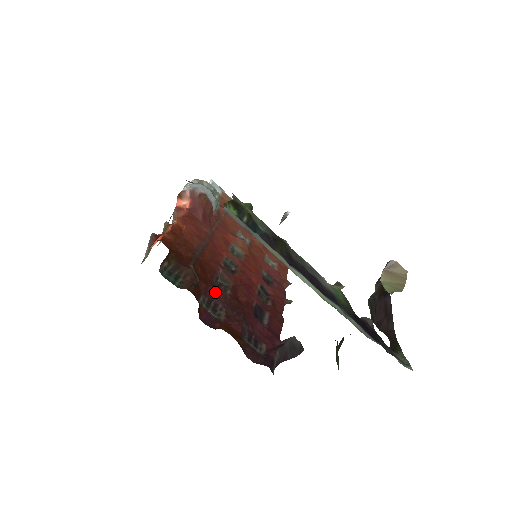
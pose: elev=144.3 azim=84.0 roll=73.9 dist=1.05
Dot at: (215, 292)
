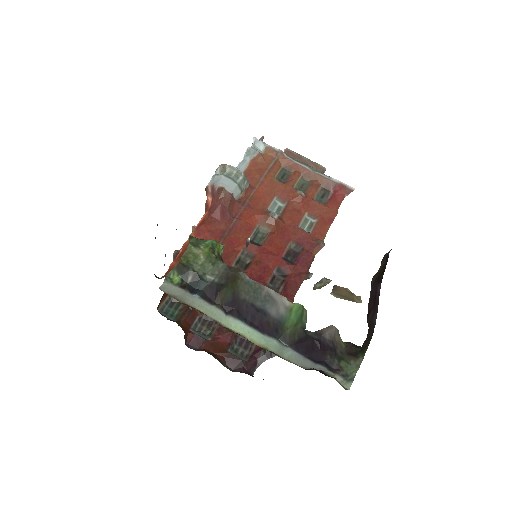
Dot at: occluded
